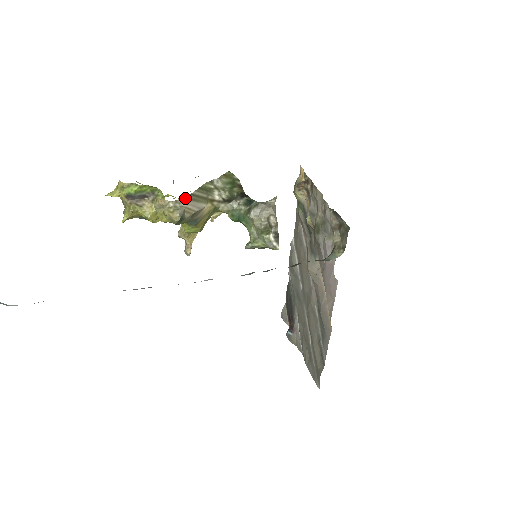
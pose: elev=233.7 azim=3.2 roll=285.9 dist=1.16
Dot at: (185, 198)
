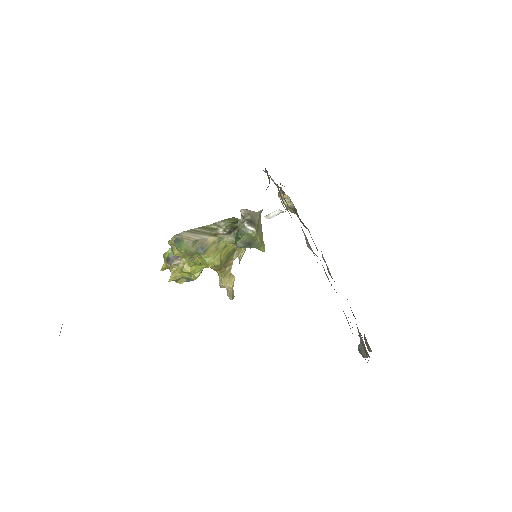
Dot at: (184, 232)
